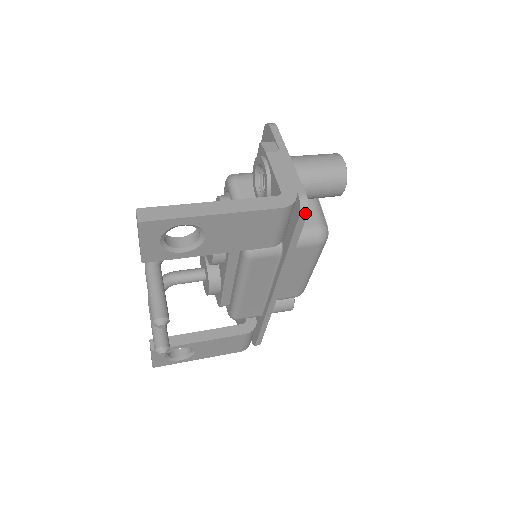
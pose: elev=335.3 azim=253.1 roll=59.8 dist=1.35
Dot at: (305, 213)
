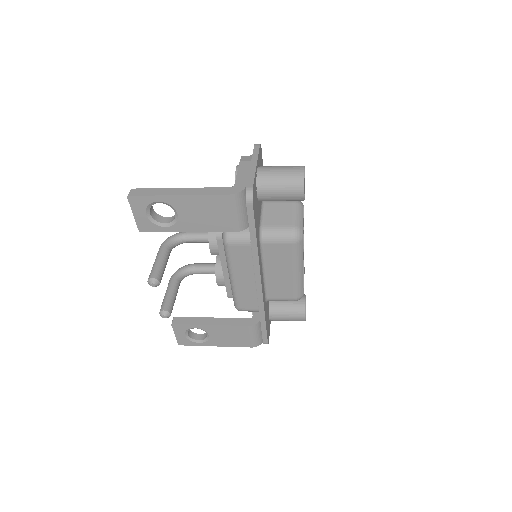
Dot at: (250, 202)
